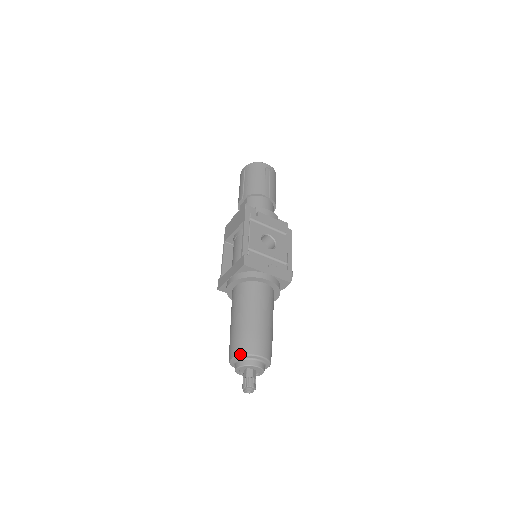
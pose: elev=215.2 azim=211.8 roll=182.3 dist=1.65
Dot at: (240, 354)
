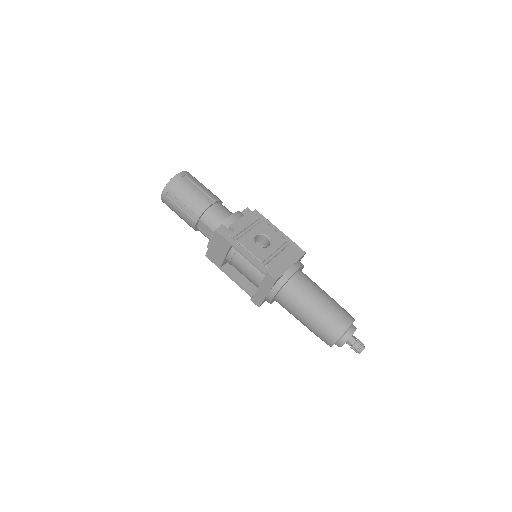
Dot at: (338, 338)
